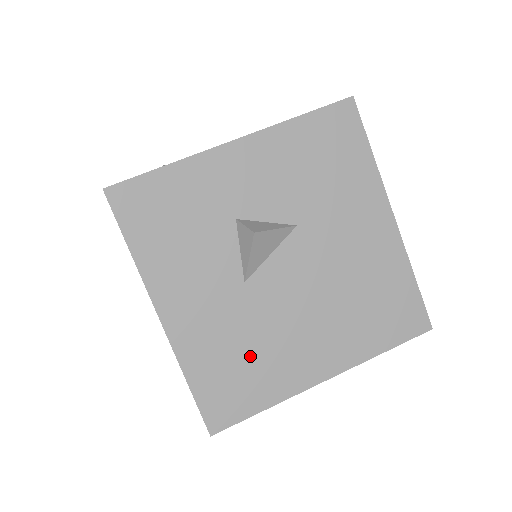
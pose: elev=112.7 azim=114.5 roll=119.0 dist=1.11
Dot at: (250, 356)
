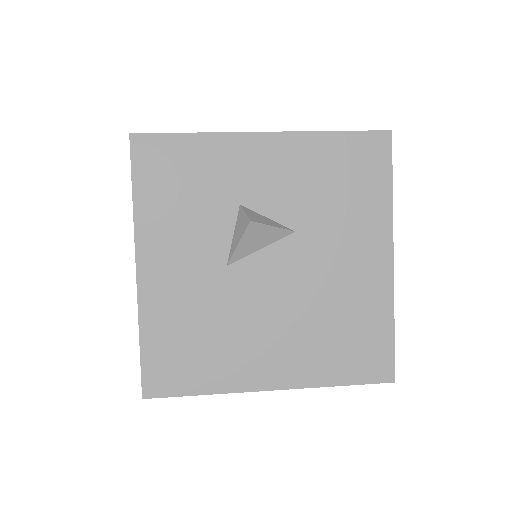
Dot at: (207, 337)
